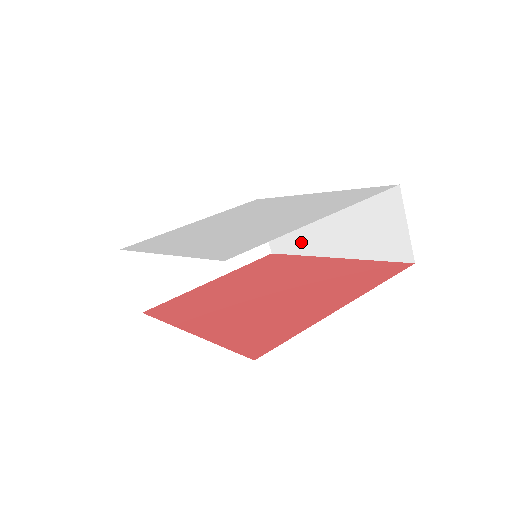
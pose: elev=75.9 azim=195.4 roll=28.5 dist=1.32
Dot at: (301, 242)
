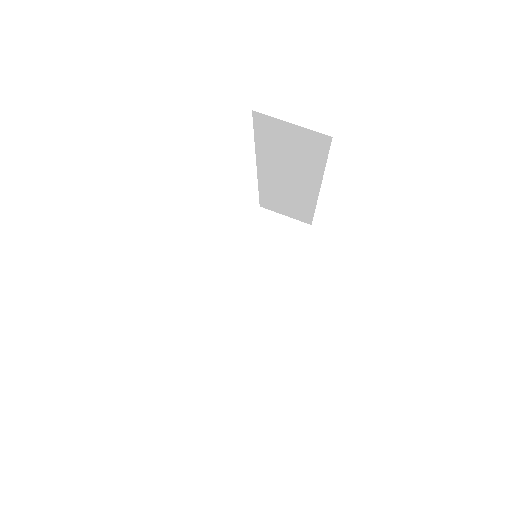
Dot at: (302, 201)
